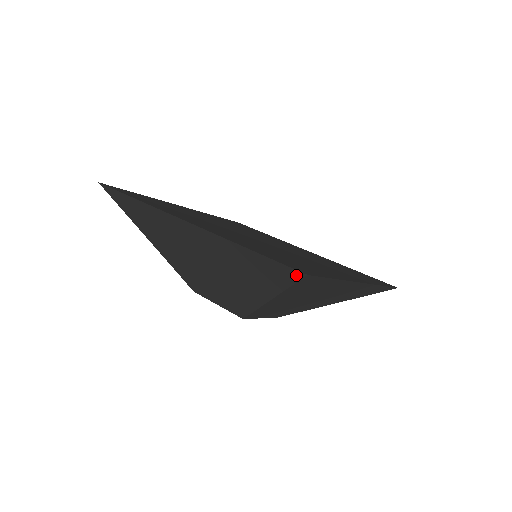
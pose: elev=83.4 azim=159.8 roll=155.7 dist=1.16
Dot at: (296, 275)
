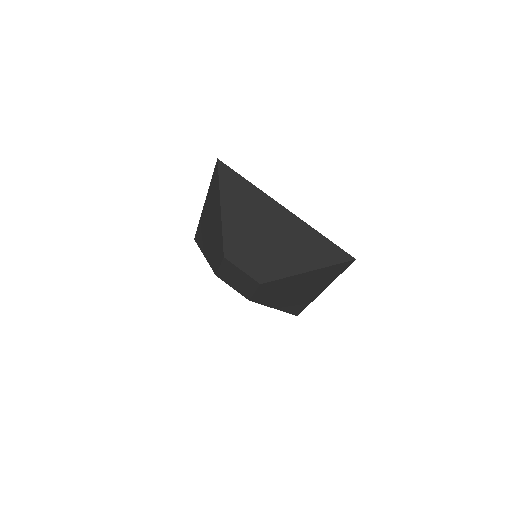
Dot at: (348, 258)
